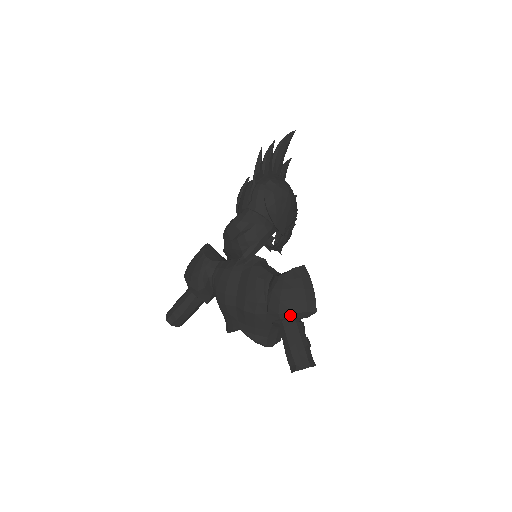
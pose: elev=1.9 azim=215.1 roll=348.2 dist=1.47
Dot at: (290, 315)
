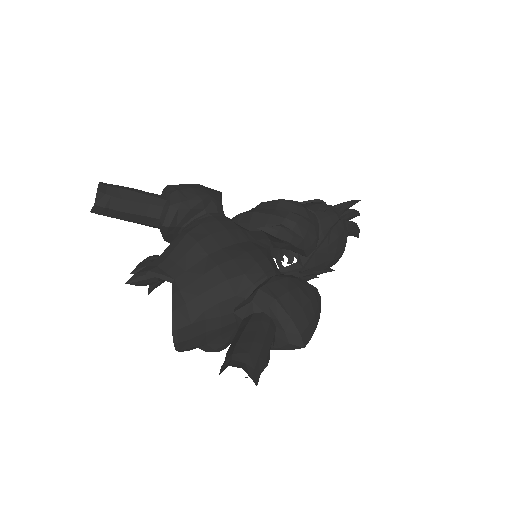
Dot at: (283, 315)
